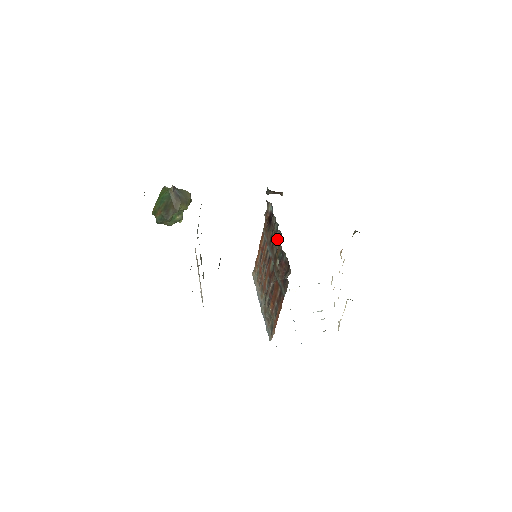
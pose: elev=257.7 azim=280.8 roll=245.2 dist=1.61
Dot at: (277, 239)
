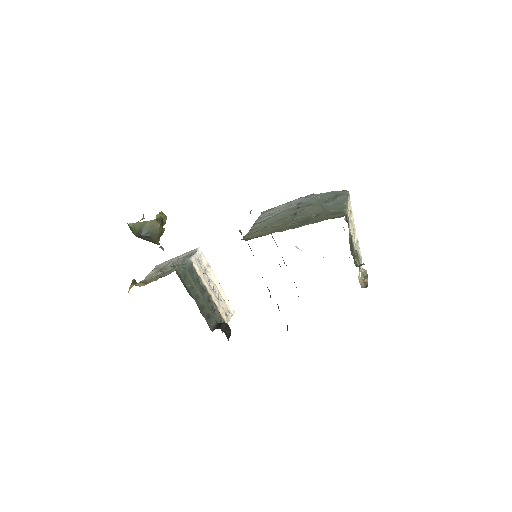
Dot at: occluded
